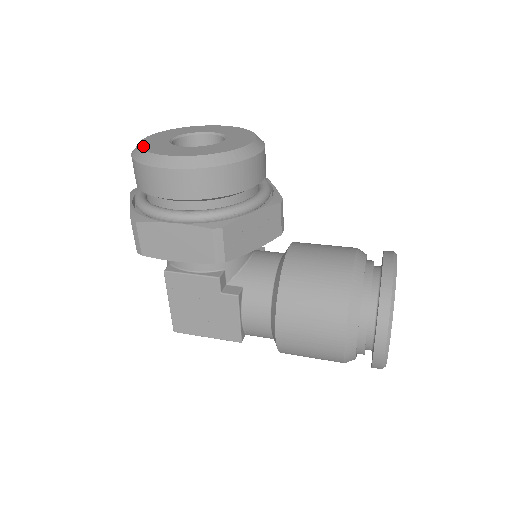
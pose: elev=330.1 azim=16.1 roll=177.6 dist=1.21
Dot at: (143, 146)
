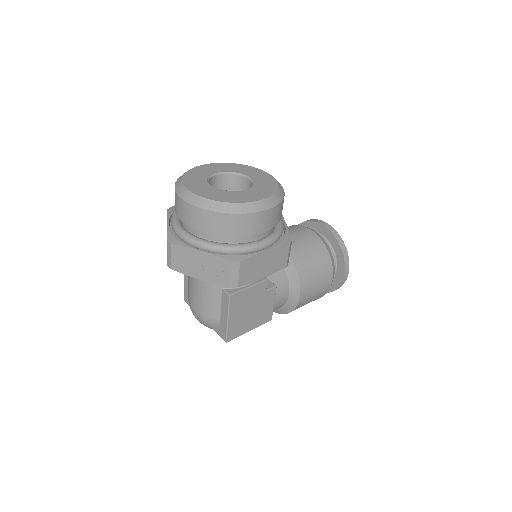
Dot at: (217, 199)
